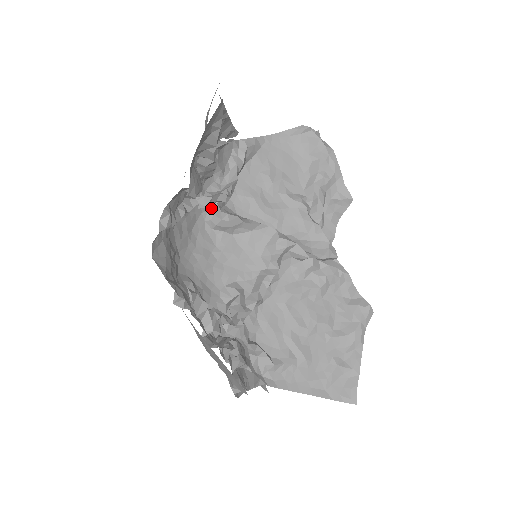
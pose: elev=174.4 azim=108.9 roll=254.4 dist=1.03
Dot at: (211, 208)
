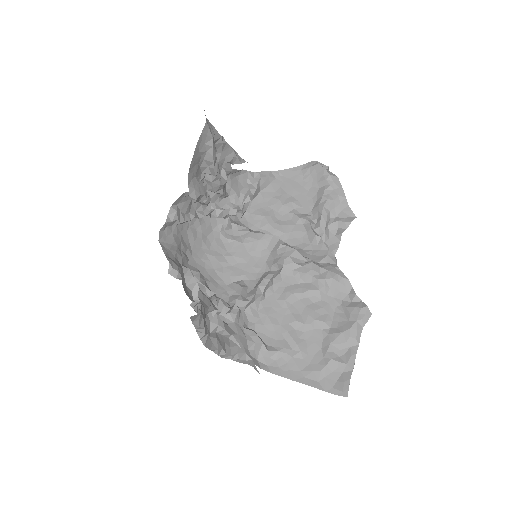
Dot at: (225, 221)
